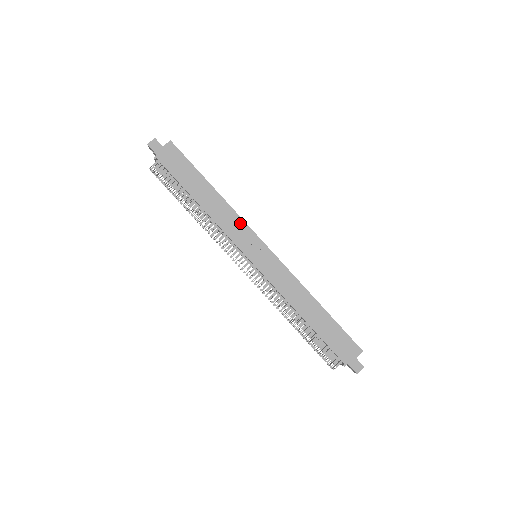
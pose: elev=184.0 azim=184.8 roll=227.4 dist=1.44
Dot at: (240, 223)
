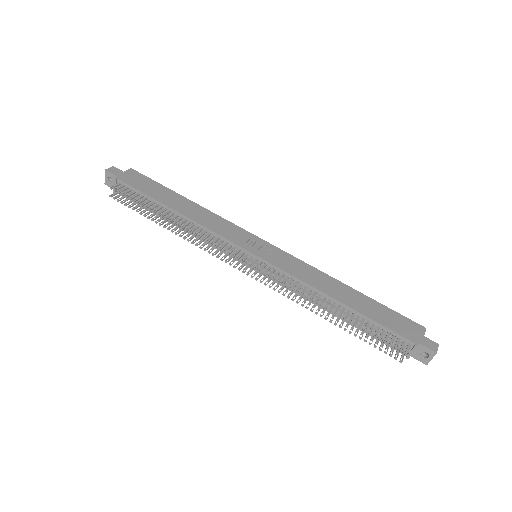
Dot at: (228, 224)
